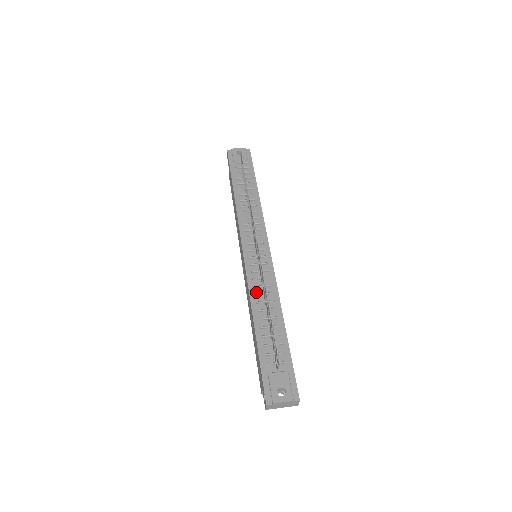
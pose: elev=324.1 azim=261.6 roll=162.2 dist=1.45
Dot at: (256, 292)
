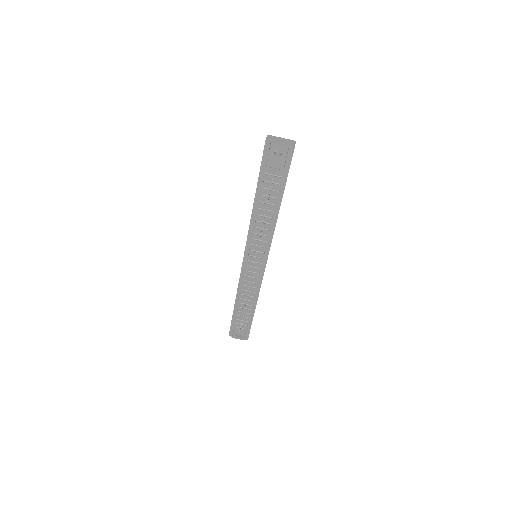
Dot at: (243, 288)
